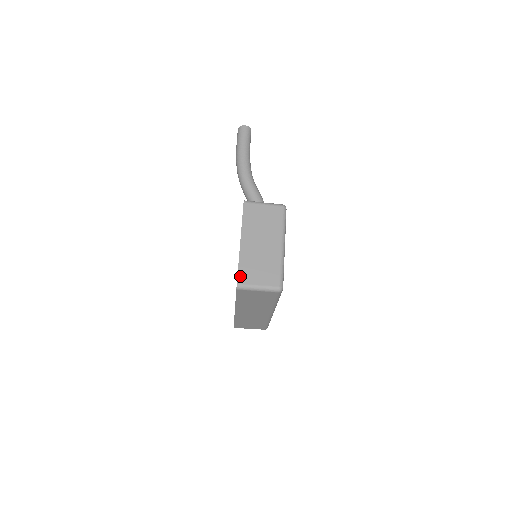
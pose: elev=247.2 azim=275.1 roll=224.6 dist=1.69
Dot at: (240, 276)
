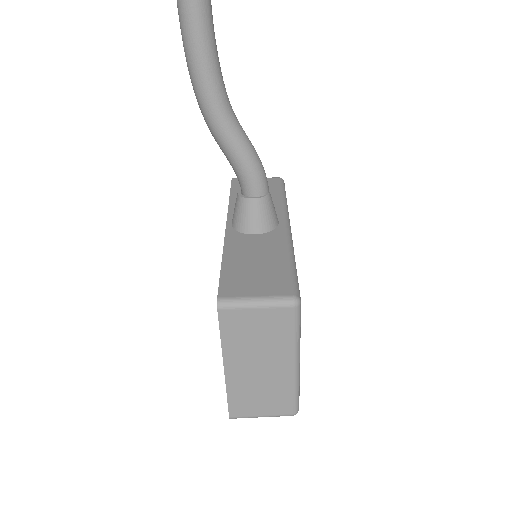
Dot at: (232, 409)
